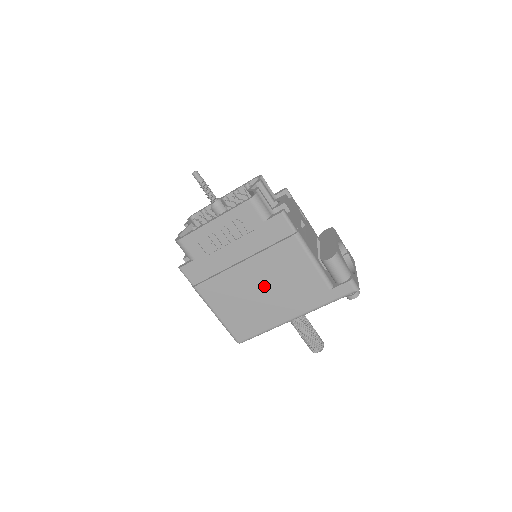
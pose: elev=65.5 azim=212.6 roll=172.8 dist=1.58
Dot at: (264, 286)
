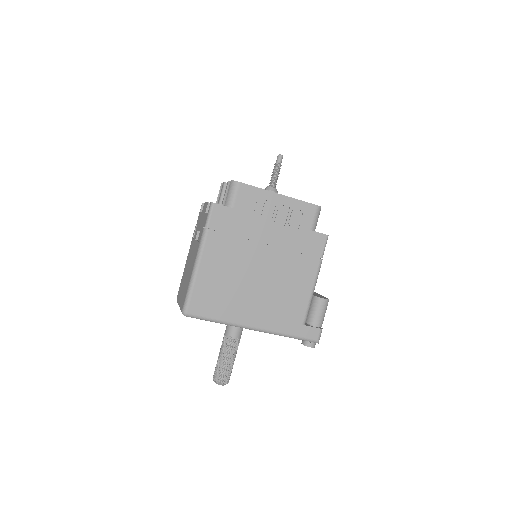
Dot at: (261, 279)
